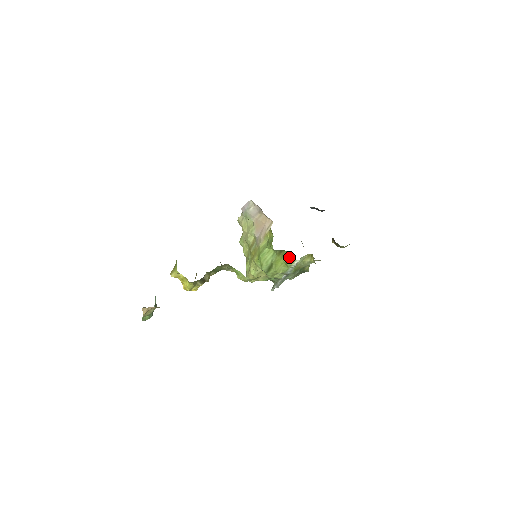
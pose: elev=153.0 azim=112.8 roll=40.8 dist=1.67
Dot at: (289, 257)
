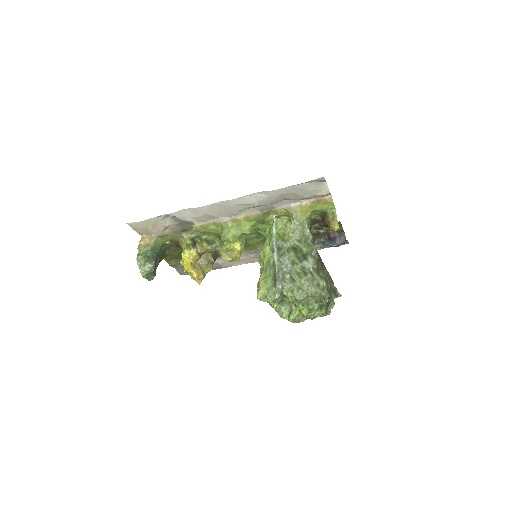
Dot at: (271, 226)
